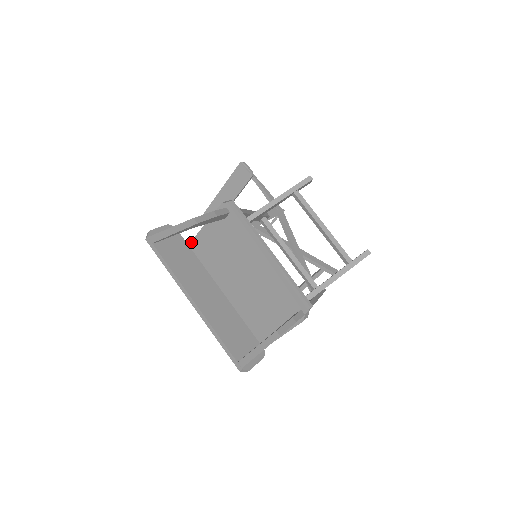
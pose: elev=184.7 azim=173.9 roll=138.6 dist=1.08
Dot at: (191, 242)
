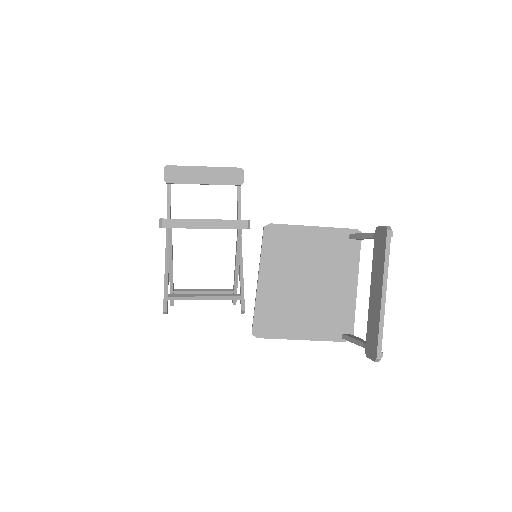
Dot at: (301, 226)
